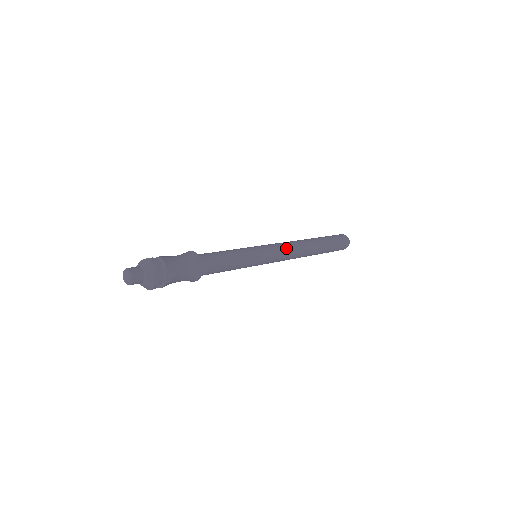
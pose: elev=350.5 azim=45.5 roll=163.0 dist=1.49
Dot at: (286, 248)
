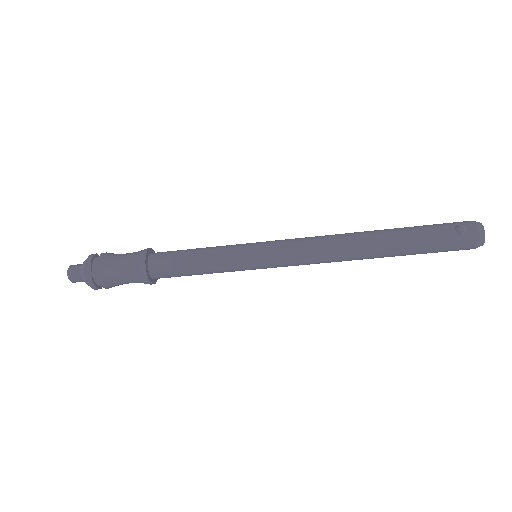
Dot at: (305, 242)
